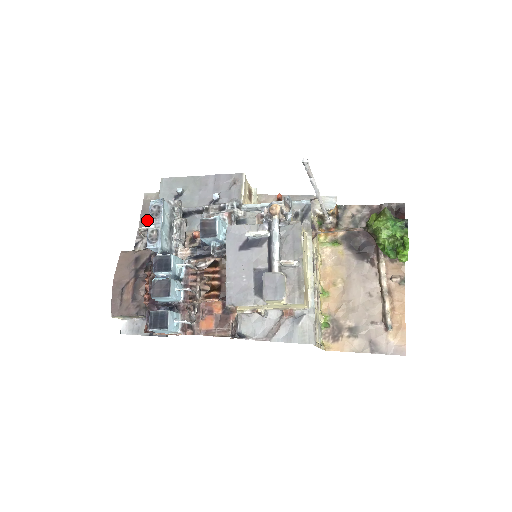
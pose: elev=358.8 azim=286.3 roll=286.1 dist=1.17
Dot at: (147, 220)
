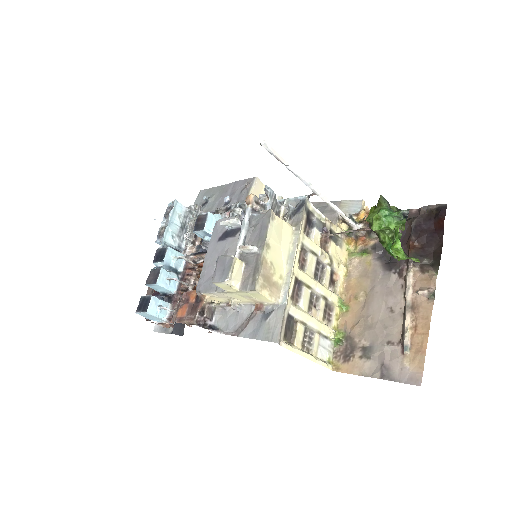
Dot at: occluded
